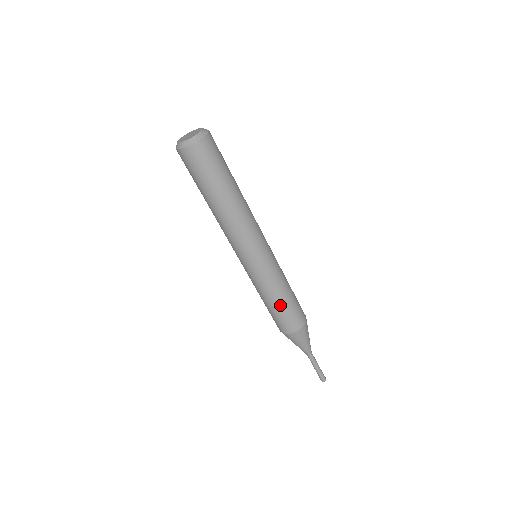
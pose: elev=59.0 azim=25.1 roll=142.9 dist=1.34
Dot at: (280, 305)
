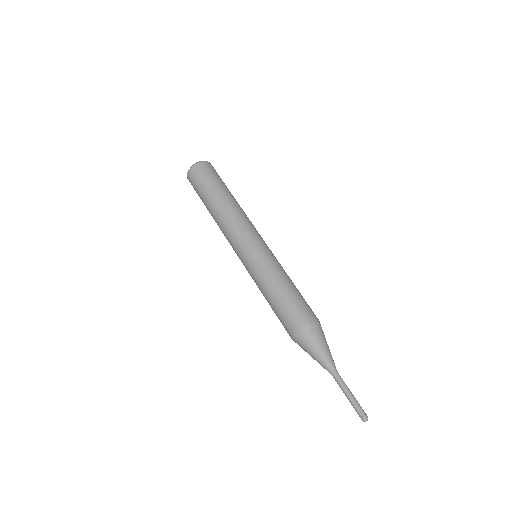
Dot at: (275, 299)
